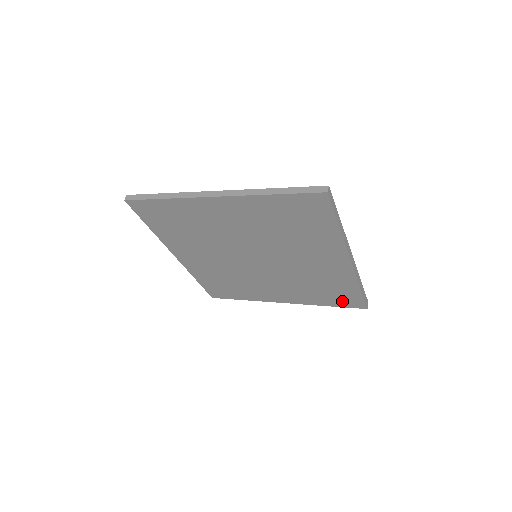
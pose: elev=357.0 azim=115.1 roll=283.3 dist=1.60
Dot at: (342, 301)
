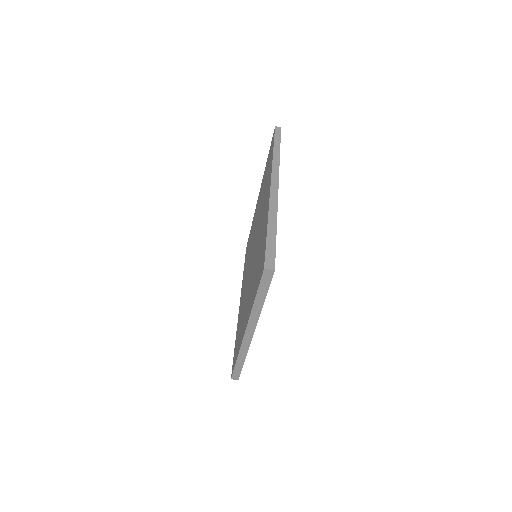
Dot at: occluded
